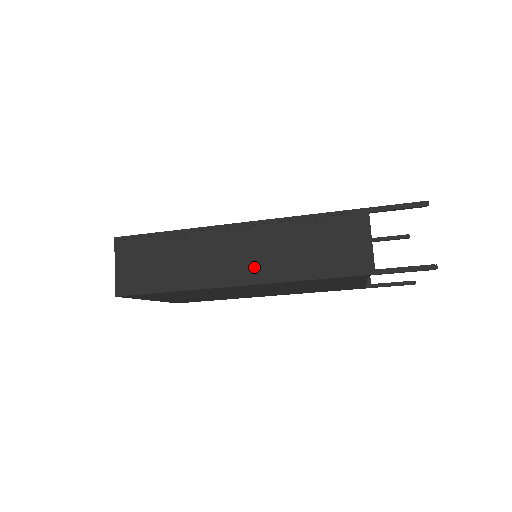
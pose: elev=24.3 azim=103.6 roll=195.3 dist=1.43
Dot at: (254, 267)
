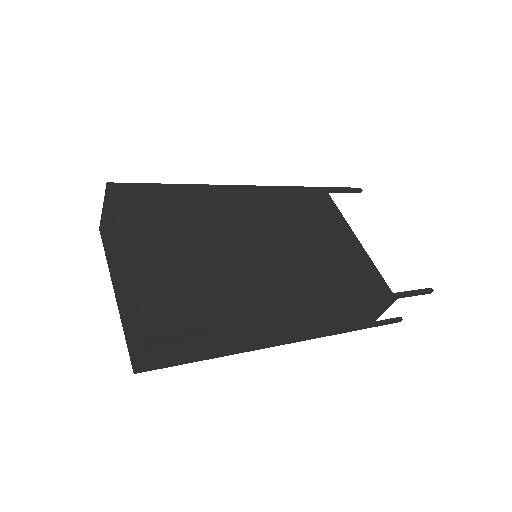
Dot at: (291, 336)
